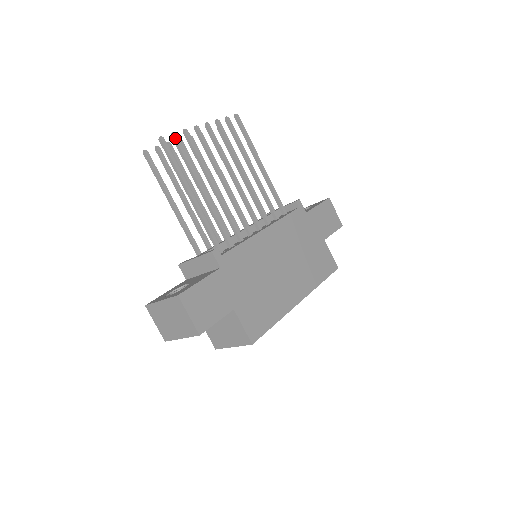
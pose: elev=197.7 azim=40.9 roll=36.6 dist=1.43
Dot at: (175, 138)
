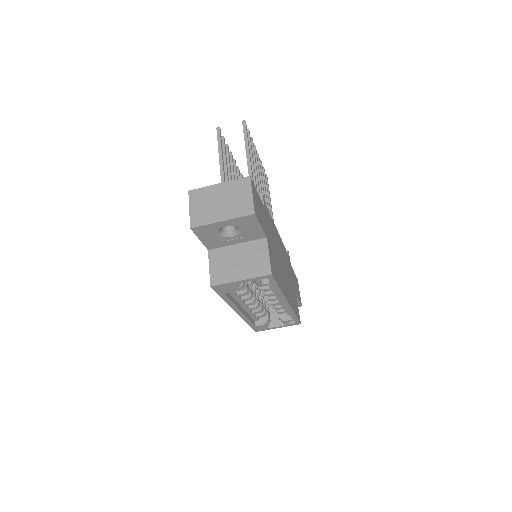
Dot at: (249, 132)
